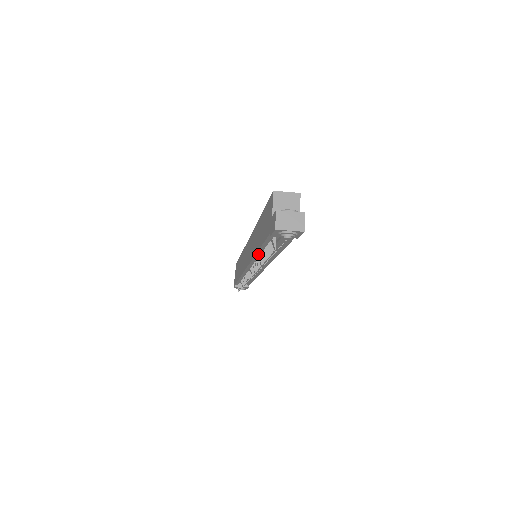
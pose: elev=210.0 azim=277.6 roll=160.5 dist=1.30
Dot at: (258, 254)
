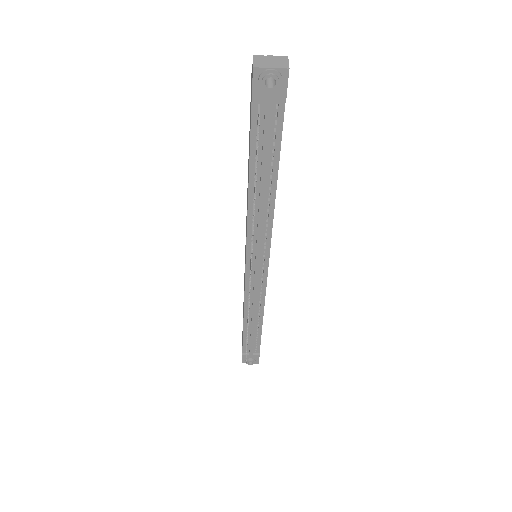
Dot at: (250, 203)
